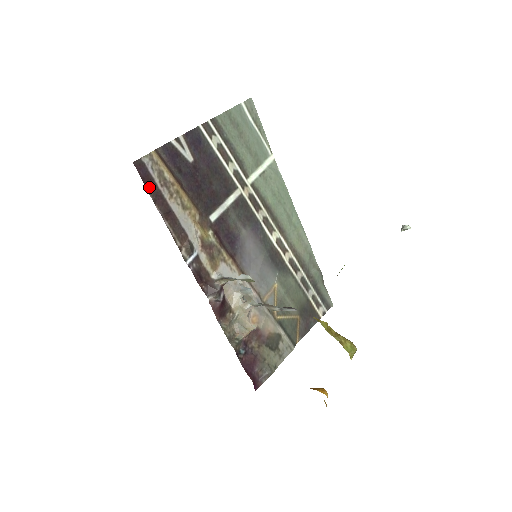
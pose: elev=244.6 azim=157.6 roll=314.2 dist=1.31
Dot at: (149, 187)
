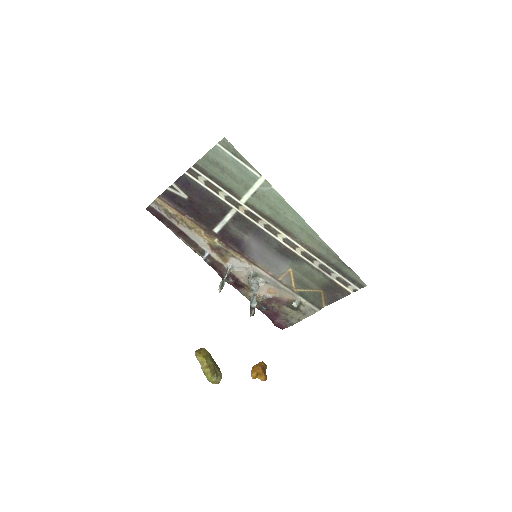
Dot at: (162, 220)
